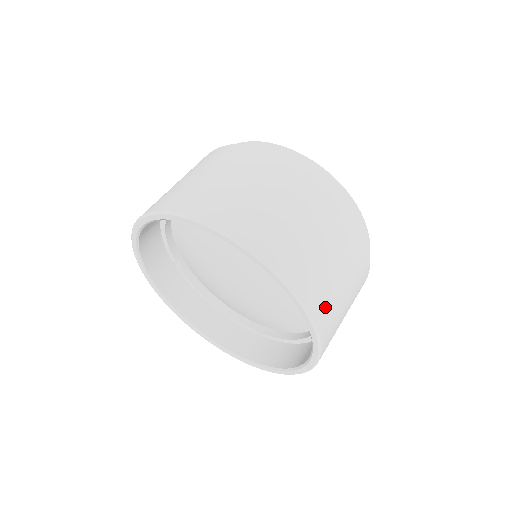
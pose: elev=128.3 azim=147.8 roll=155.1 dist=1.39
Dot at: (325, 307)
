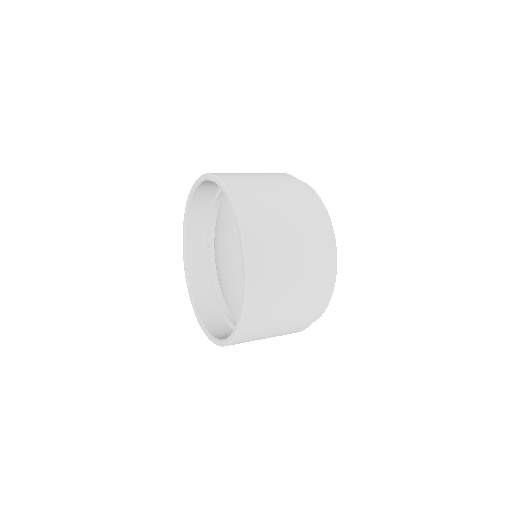
Dot at: (263, 279)
